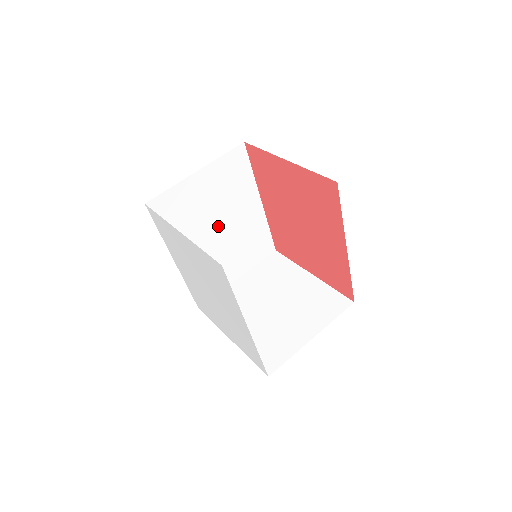
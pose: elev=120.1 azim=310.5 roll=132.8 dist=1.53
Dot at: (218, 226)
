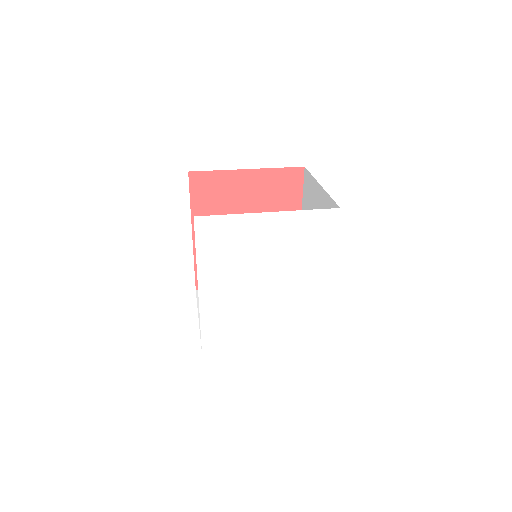
Dot at: occluded
